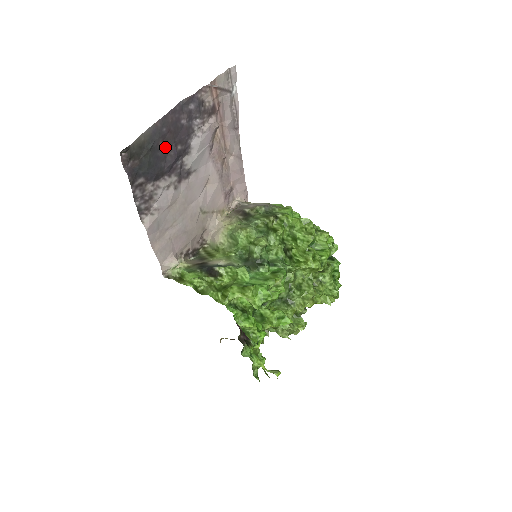
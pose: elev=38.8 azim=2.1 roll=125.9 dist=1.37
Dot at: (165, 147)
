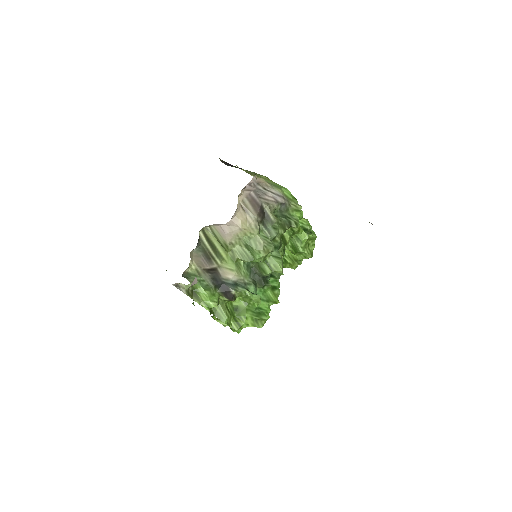
Dot at: occluded
